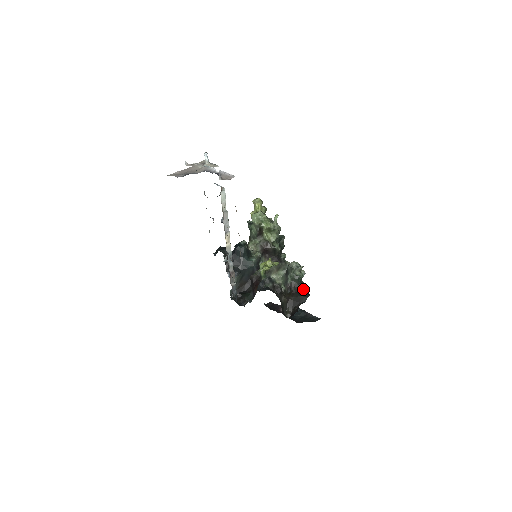
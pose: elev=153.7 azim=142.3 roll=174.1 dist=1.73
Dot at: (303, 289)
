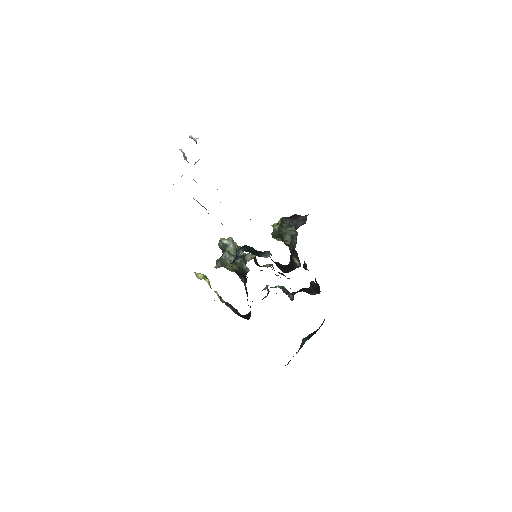
Dot at: occluded
